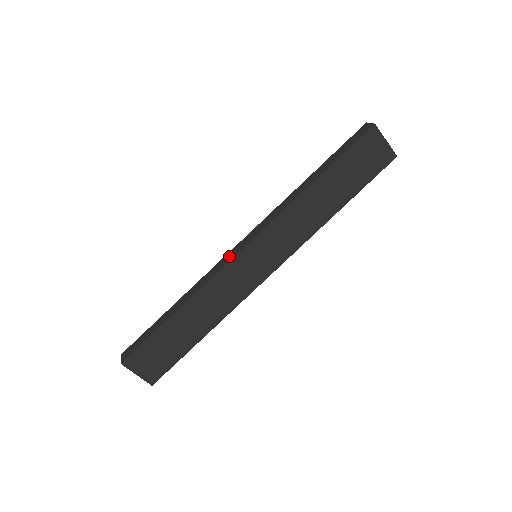
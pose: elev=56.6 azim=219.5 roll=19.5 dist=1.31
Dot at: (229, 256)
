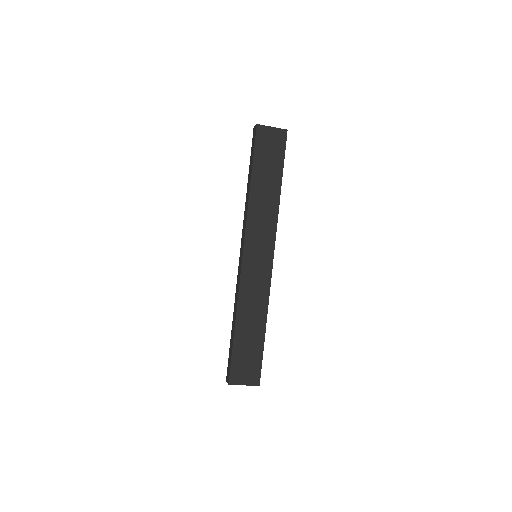
Dot at: (239, 269)
